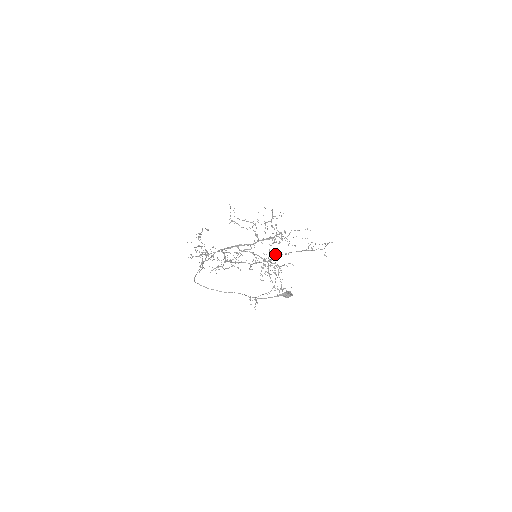
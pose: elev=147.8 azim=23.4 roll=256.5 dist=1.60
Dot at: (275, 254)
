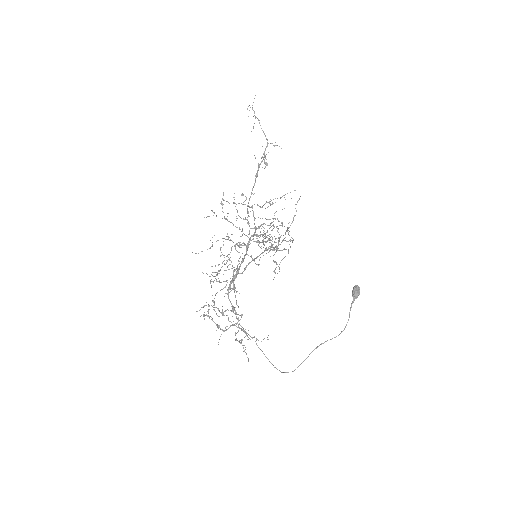
Dot at: occluded
